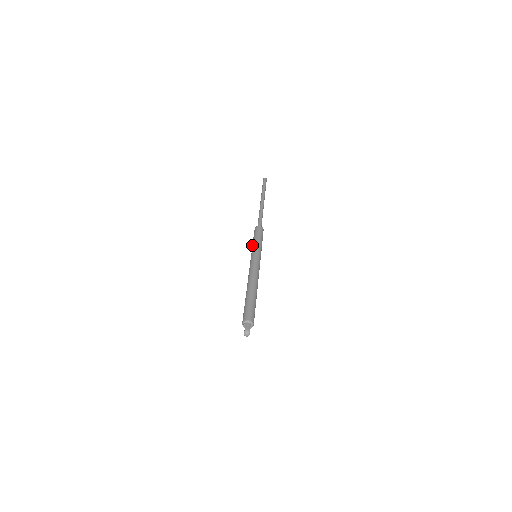
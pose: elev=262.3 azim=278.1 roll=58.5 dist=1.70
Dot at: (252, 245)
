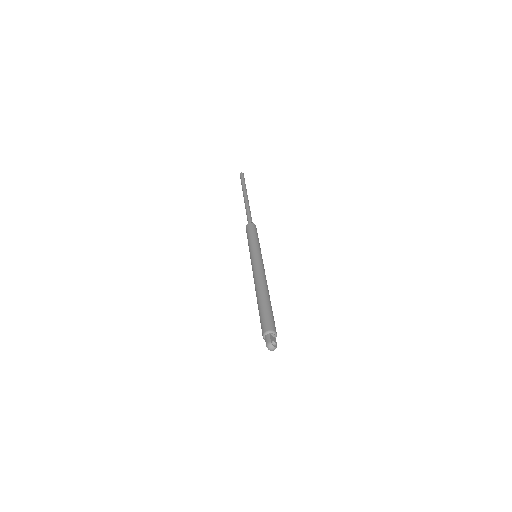
Dot at: occluded
